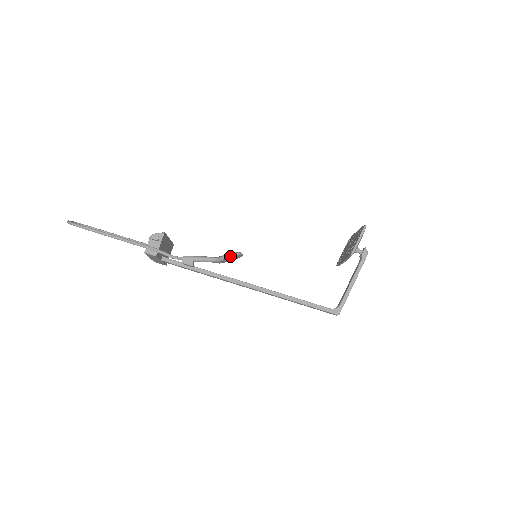
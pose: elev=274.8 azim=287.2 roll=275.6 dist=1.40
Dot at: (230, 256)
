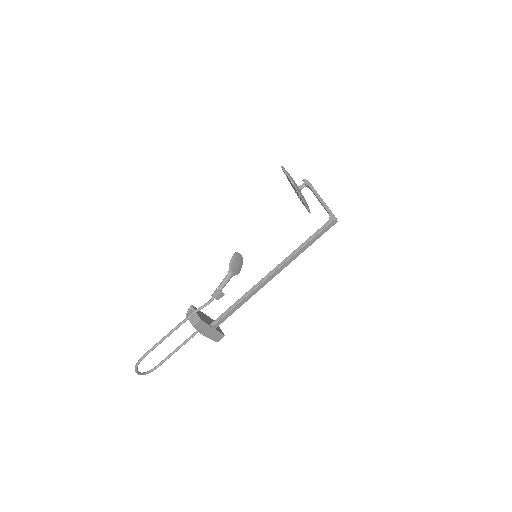
Dot at: (232, 259)
